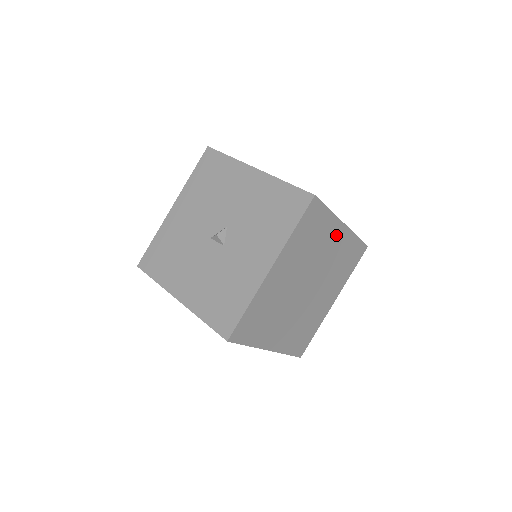
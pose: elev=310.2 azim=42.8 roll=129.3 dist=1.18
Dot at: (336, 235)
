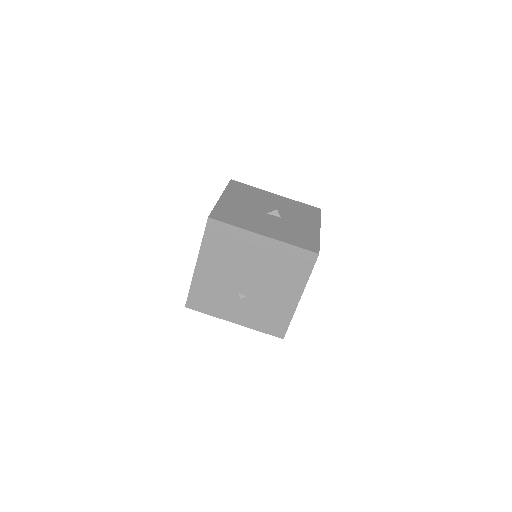
Dot at: occluded
